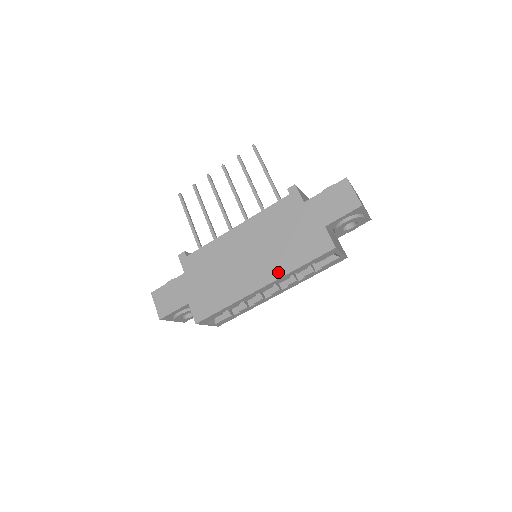
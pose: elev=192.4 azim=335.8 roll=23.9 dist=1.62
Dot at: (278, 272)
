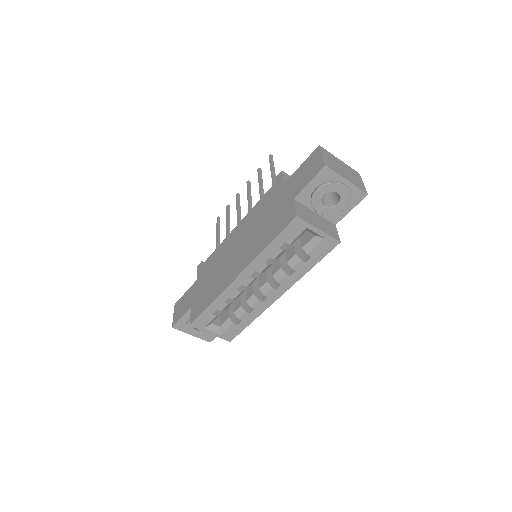
Dot at: (251, 257)
